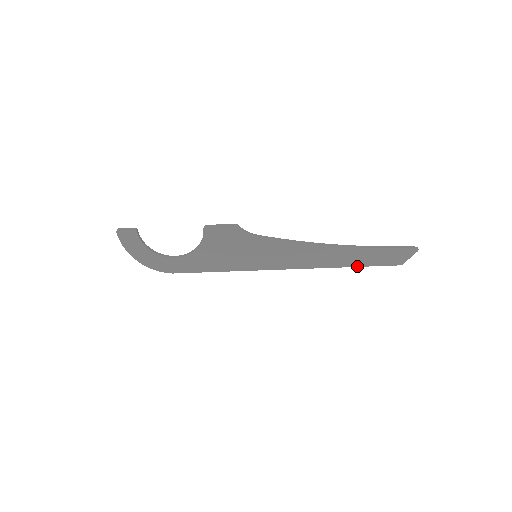
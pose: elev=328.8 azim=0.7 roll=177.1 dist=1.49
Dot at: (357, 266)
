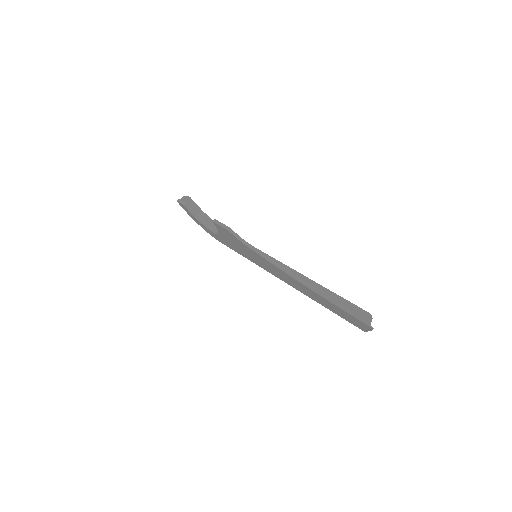
Dot at: (327, 308)
